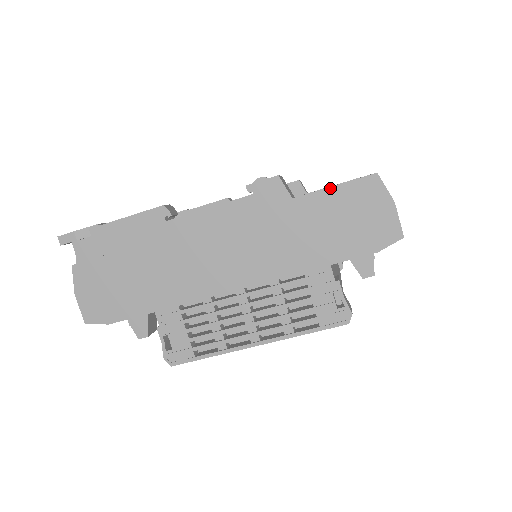
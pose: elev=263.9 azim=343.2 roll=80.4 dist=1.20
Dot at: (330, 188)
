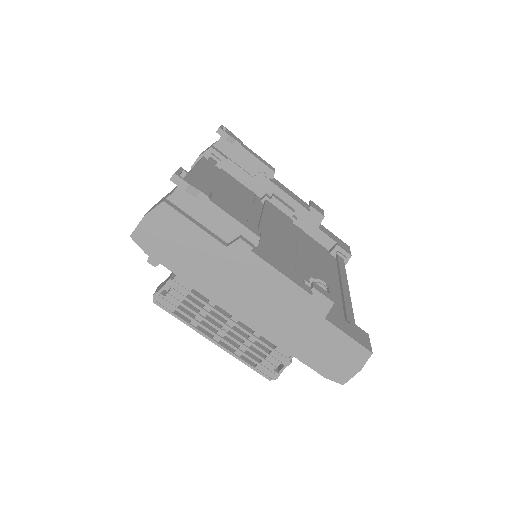
Dot at: (346, 335)
